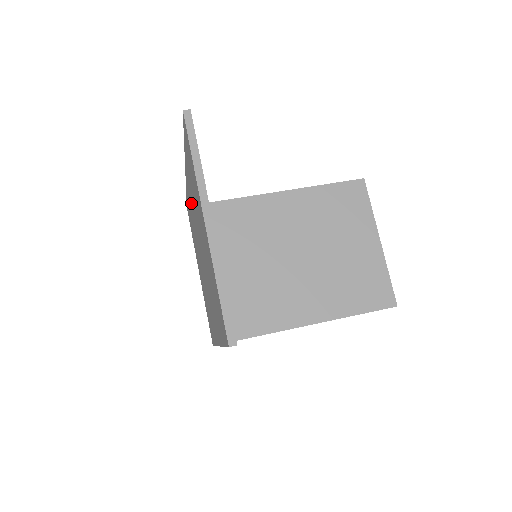
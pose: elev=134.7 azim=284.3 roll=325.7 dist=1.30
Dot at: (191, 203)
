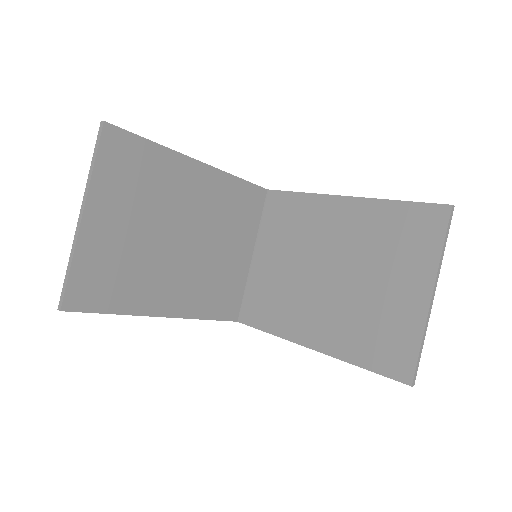
Dot at: (191, 191)
